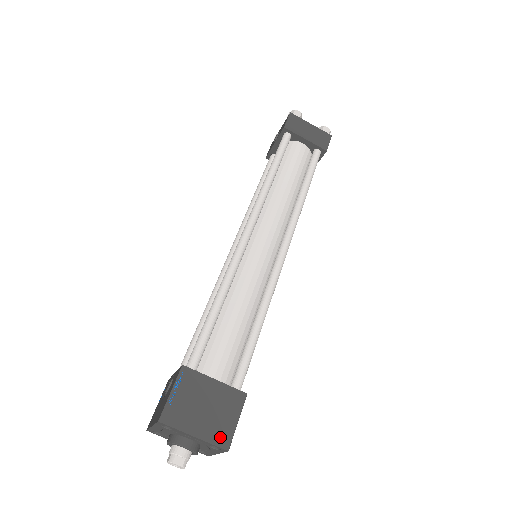
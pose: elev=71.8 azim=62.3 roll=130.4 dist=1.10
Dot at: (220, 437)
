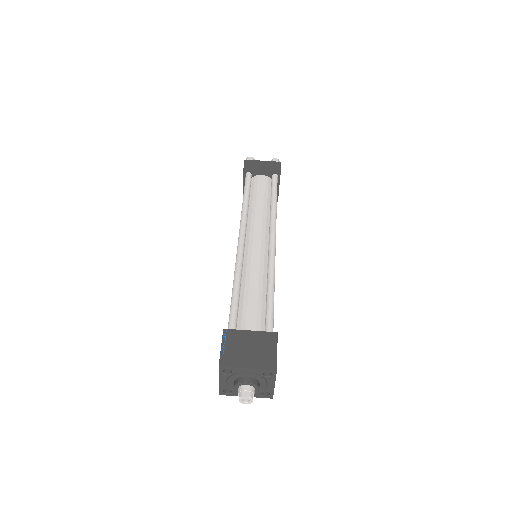
Dot at: (267, 363)
